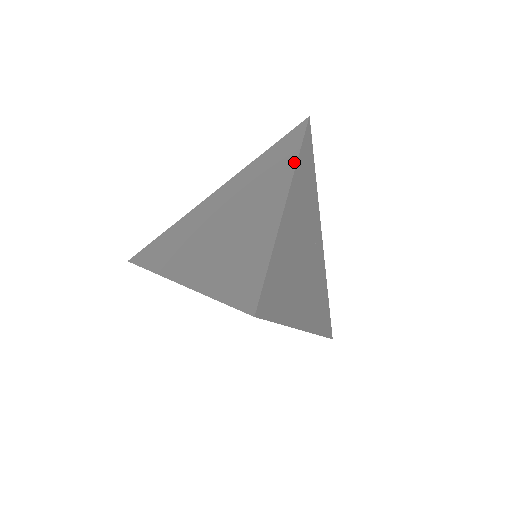
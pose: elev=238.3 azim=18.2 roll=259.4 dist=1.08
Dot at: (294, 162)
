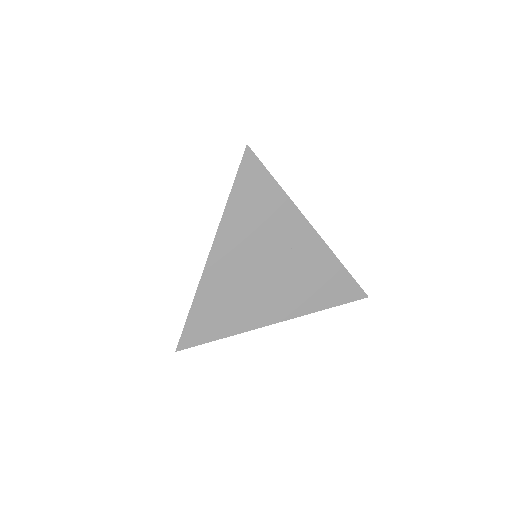
Dot at: (223, 213)
